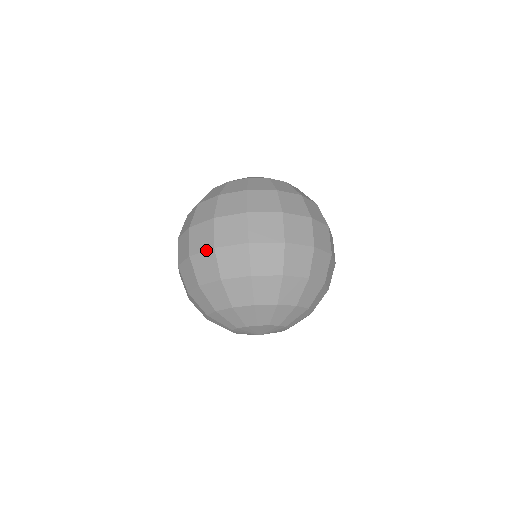
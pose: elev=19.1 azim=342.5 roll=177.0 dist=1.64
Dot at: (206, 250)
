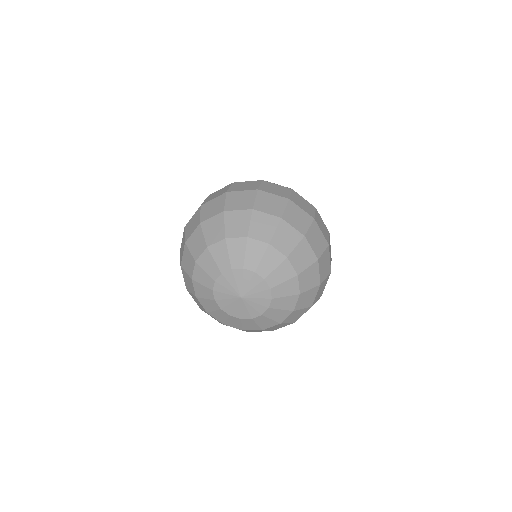
Dot at: (218, 196)
